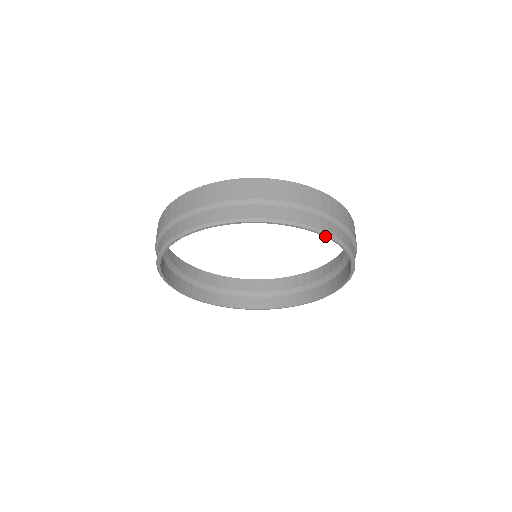
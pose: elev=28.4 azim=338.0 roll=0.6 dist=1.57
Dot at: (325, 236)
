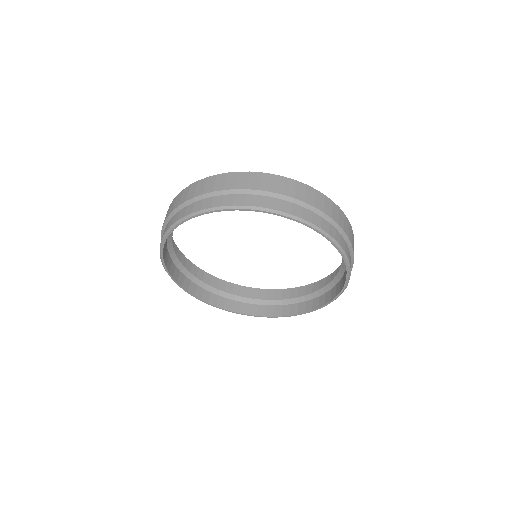
Dot at: (316, 230)
